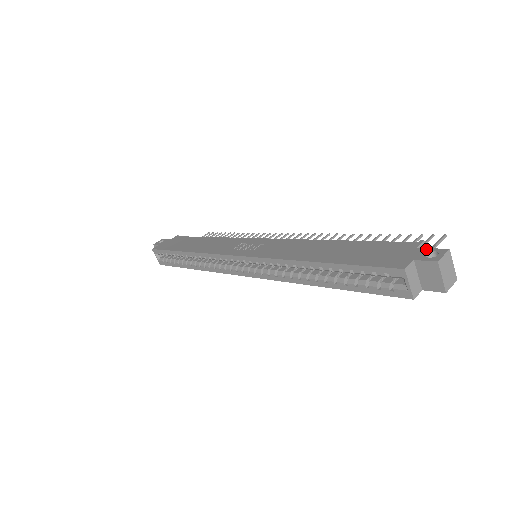
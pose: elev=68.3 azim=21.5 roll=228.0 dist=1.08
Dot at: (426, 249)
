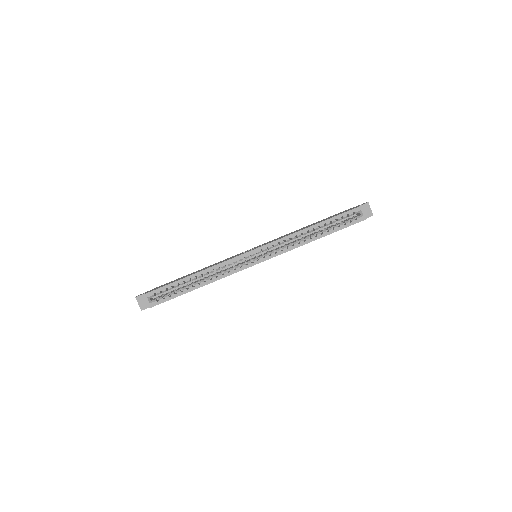
Dot at: occluded
